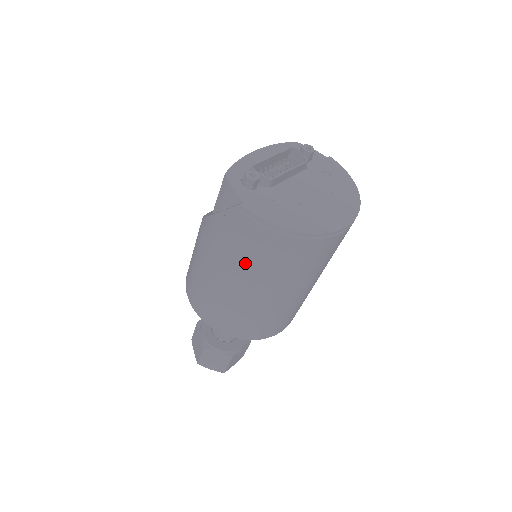
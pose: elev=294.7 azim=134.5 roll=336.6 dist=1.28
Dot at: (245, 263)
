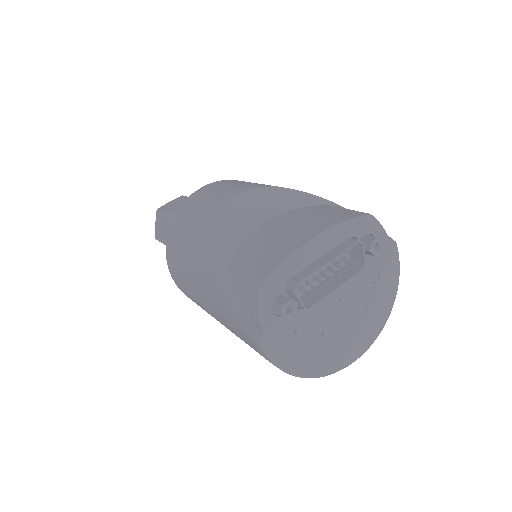
Dot at: (237, 336)
